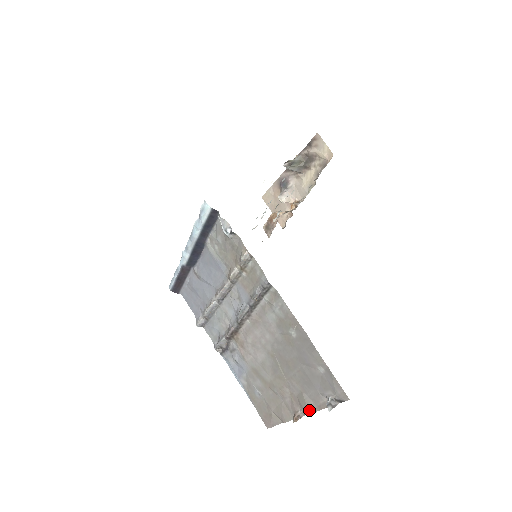
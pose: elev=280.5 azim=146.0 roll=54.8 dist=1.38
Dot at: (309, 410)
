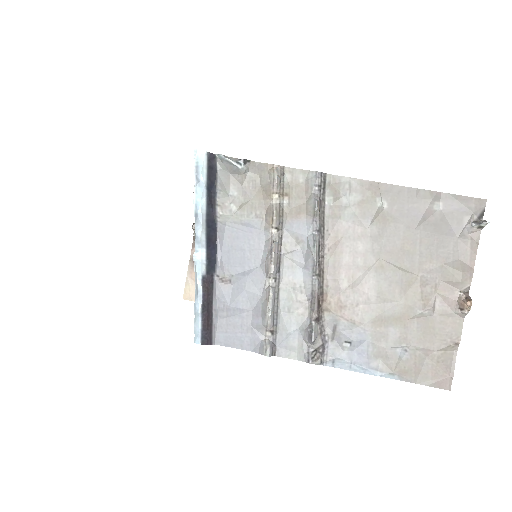
Dot at: (467, 274)
